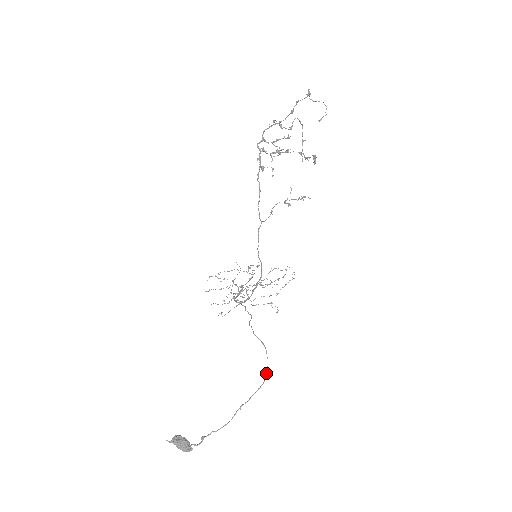
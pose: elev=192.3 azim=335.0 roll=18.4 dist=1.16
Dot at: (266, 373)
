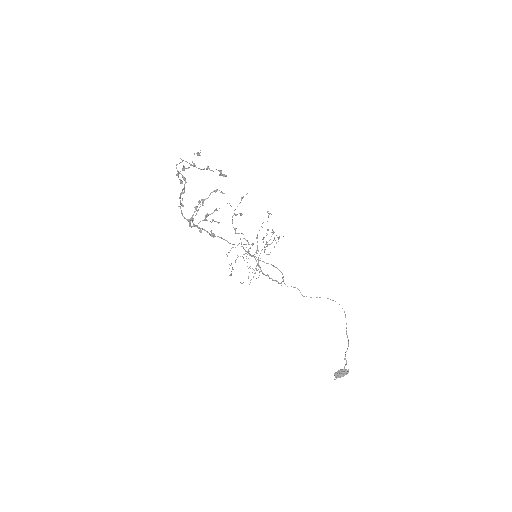
Dot at: occluded
